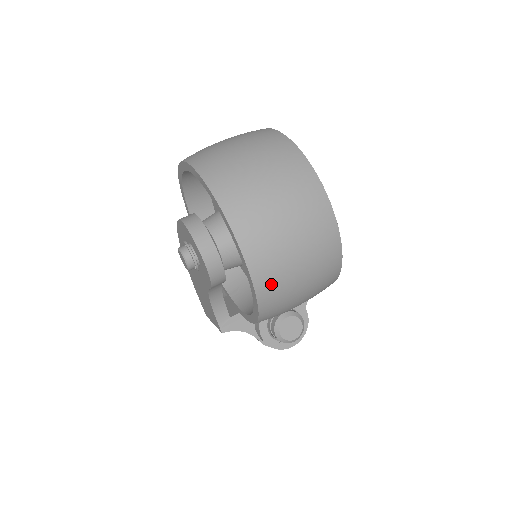
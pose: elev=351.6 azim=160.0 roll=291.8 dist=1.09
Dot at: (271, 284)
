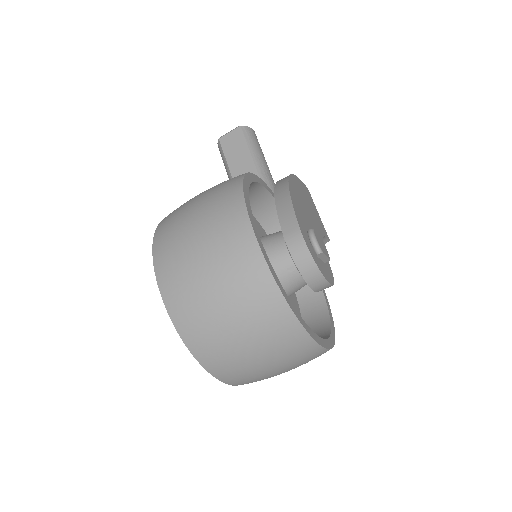
Dot at: occluded
